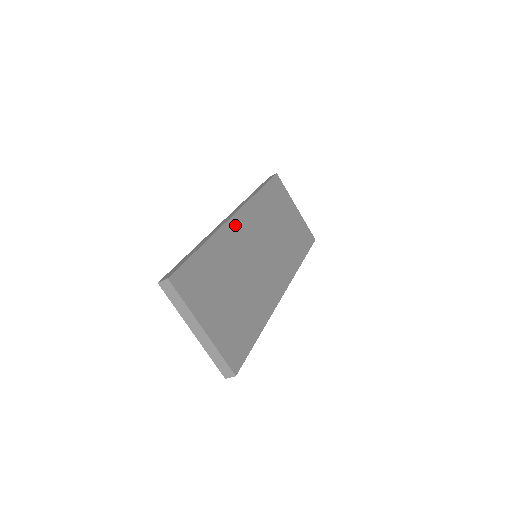
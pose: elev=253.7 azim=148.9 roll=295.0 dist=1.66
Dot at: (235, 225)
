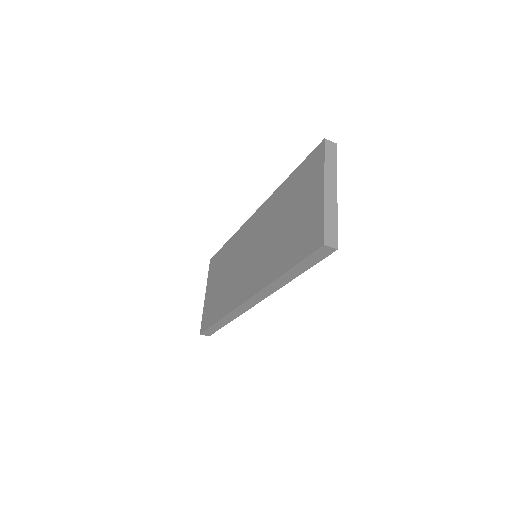
Dot at: occluded
